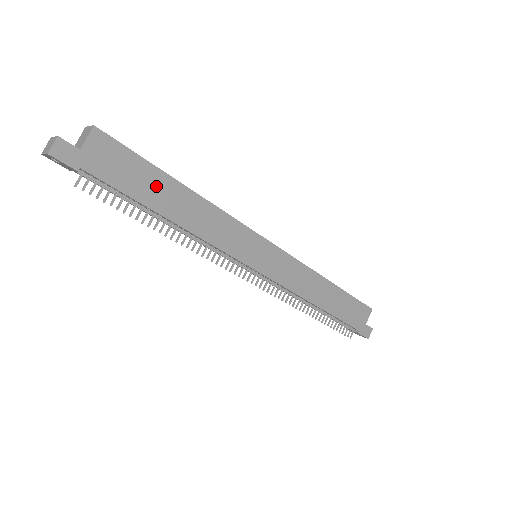
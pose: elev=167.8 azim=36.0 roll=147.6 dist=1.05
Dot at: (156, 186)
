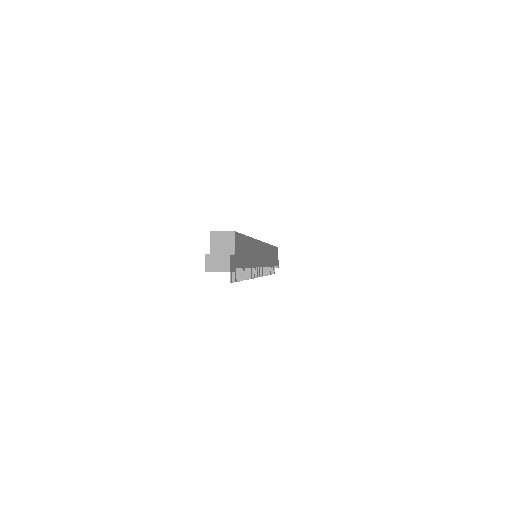
Dot at: (247, 249)
